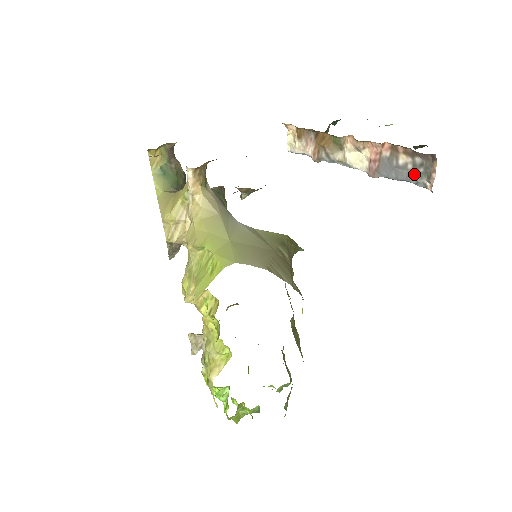
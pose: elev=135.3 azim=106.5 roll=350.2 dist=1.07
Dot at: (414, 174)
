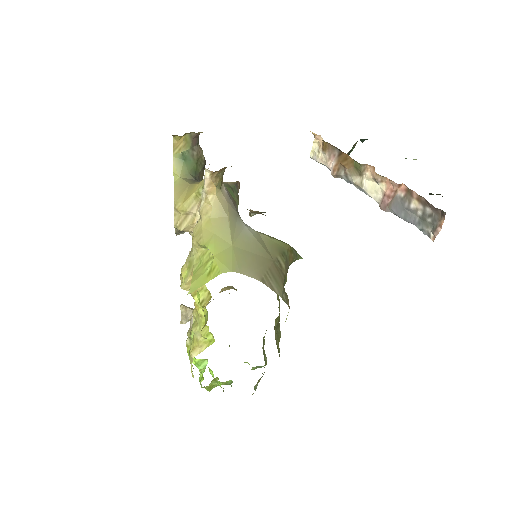
Dot at: (422, 221)
